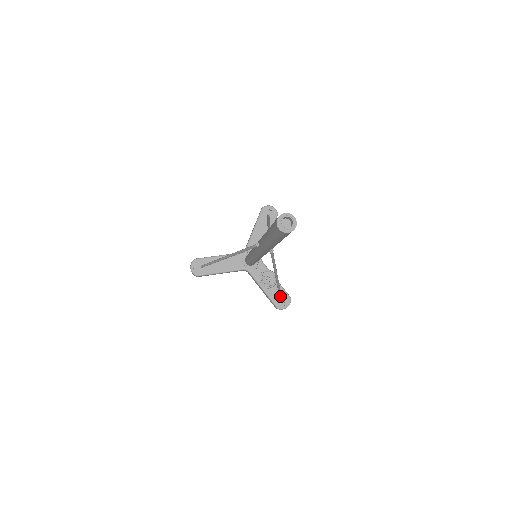
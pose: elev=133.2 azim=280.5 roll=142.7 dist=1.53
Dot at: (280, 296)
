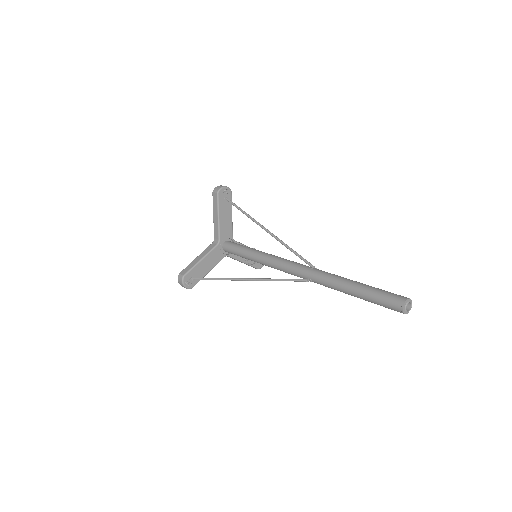
Dot at: occluded
